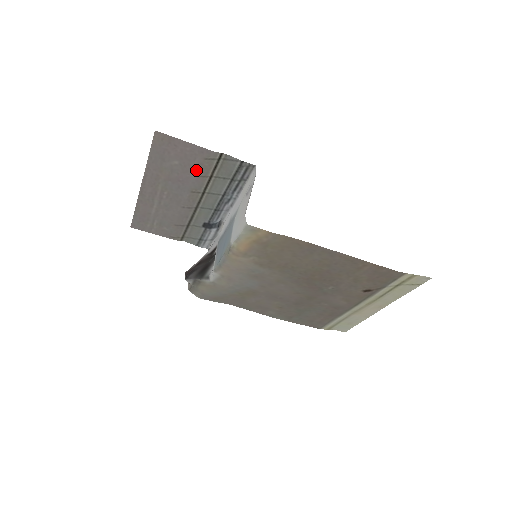
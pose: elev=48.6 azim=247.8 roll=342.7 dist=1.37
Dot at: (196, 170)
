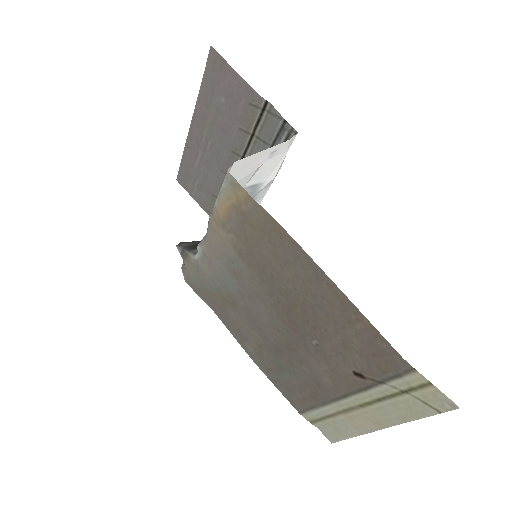
Dot at: (240, 119)
